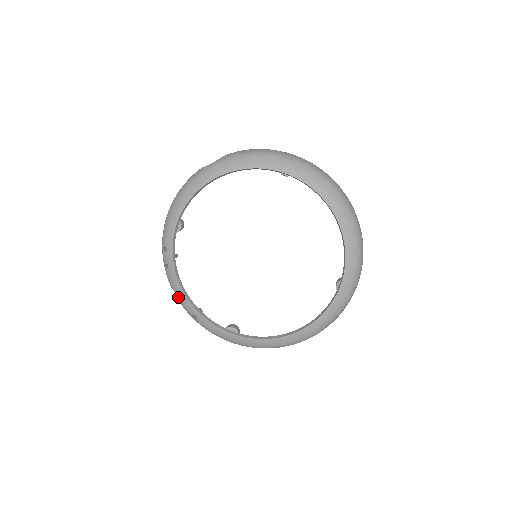
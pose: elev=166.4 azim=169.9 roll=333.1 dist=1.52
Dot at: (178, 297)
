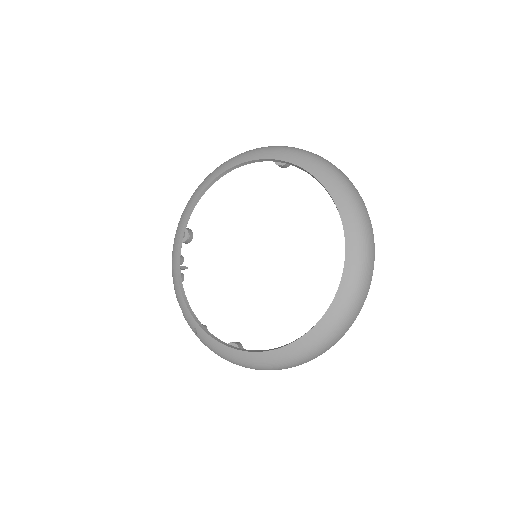
Dot at: (182, 310)
